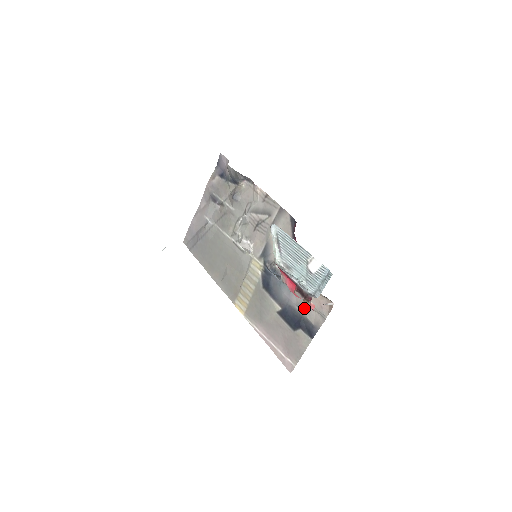
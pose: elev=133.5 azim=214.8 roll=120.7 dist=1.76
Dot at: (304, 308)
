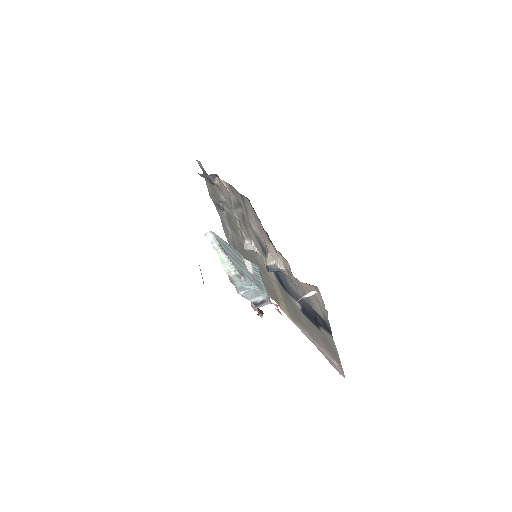
Dot at: (309, 301)
